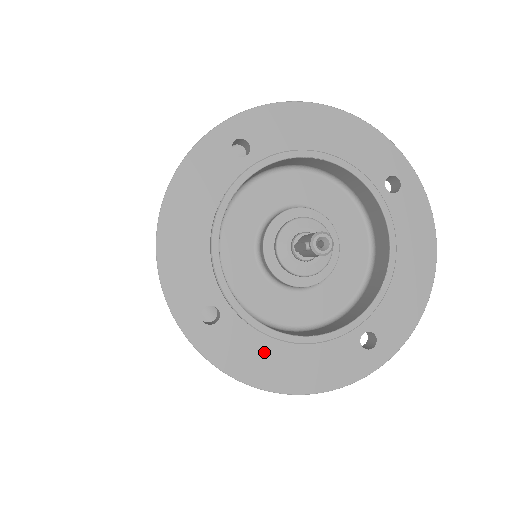
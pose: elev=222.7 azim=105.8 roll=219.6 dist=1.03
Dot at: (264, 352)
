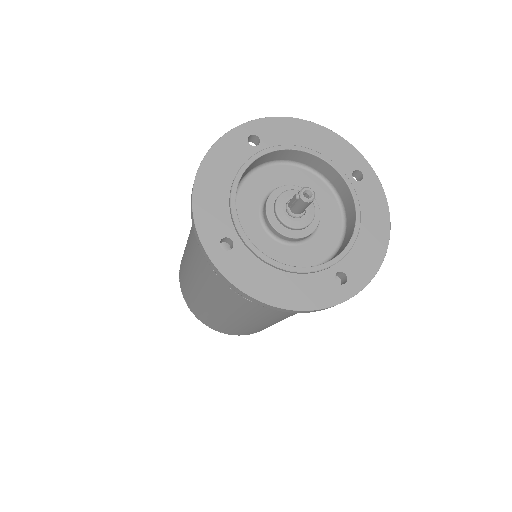
Dot at: (264, 275)
